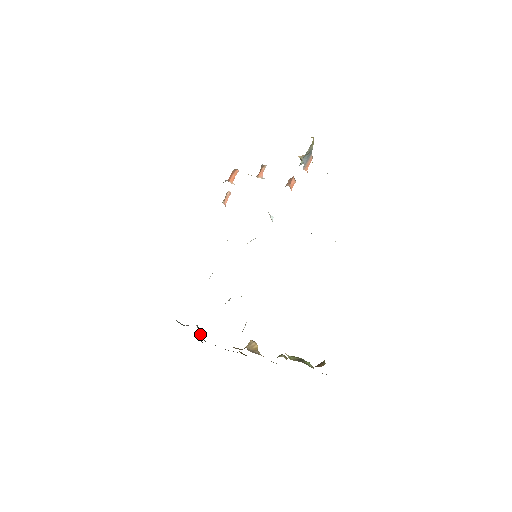
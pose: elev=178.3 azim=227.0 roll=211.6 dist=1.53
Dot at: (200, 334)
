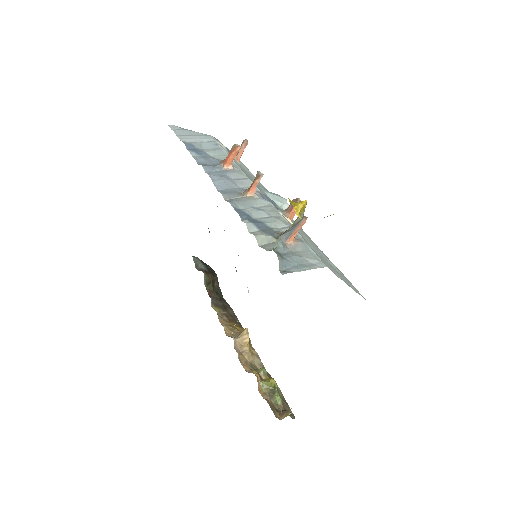
Dot at: (211, 285)
